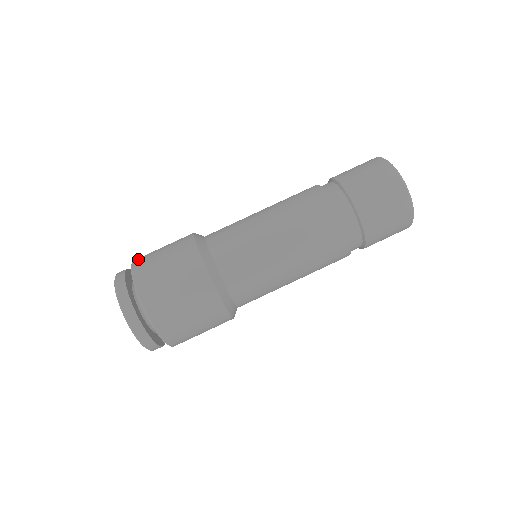
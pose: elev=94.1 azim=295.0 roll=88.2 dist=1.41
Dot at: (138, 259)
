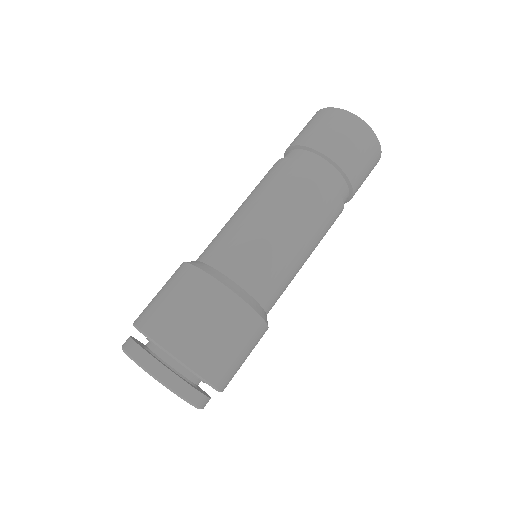
Dot at: (161, 335)
